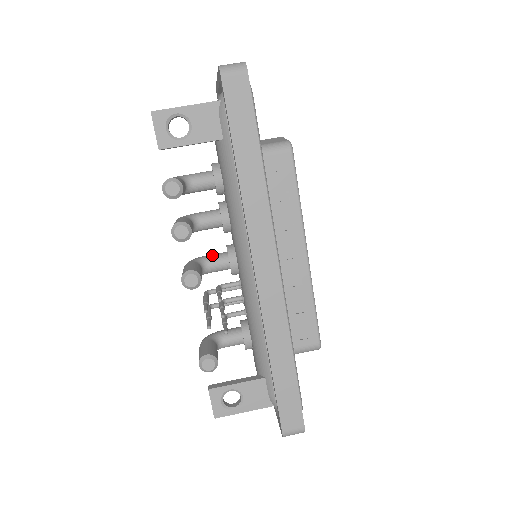
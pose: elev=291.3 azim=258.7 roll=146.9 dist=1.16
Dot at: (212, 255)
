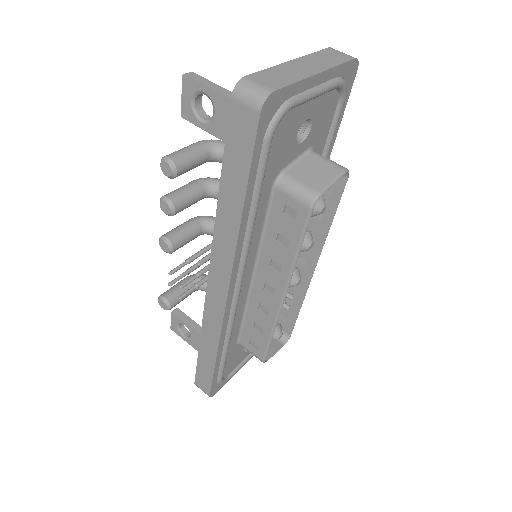
Dot at: occluded
